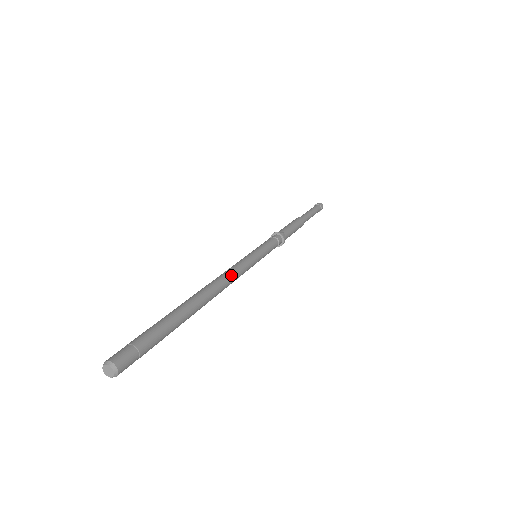
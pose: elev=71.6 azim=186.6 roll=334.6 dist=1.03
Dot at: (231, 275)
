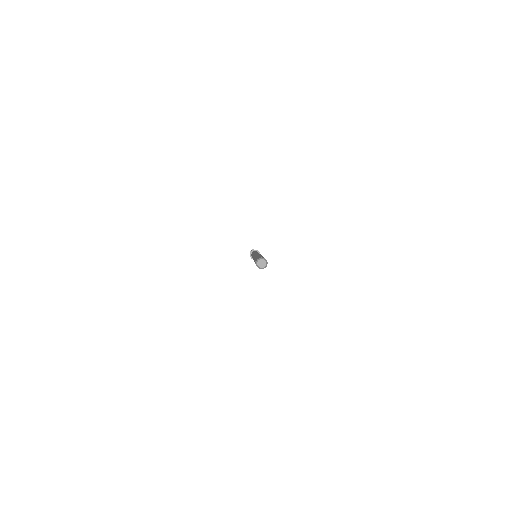
Dot at: occluded
